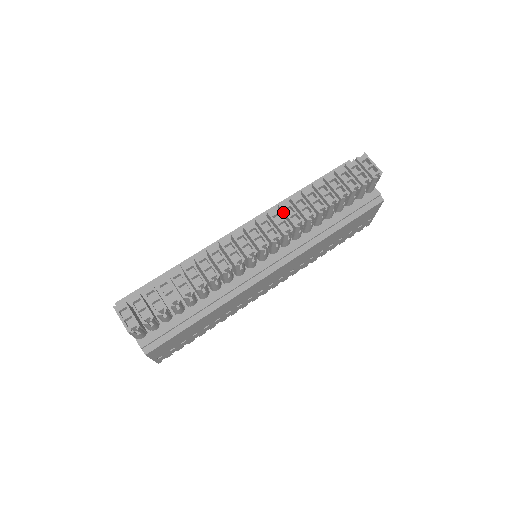
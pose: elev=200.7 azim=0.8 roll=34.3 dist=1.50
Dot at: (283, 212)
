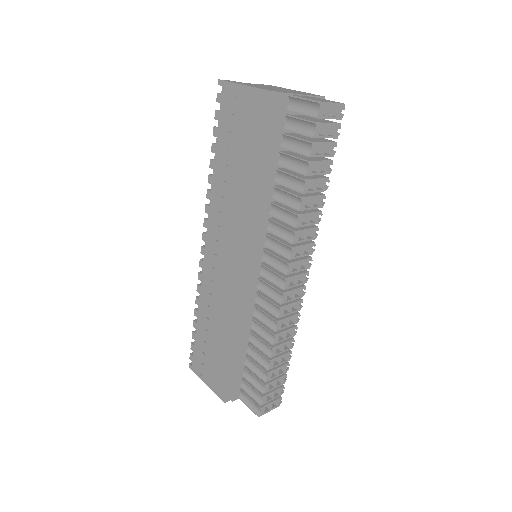
Dot at: (298, 243)
